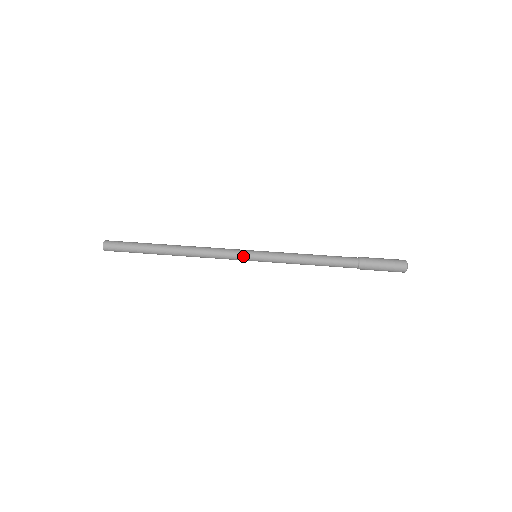
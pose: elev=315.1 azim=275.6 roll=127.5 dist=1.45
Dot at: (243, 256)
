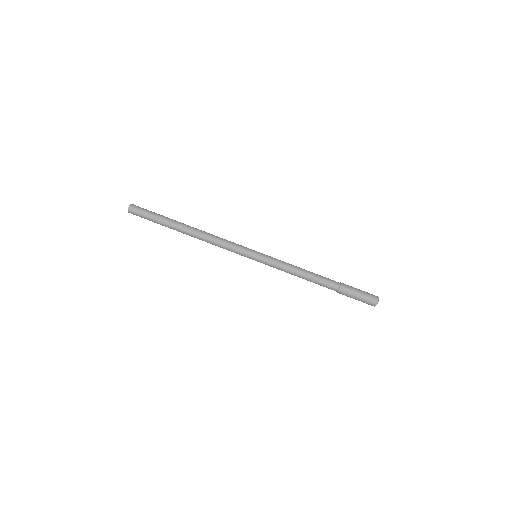
Dot at: (245, 255)
